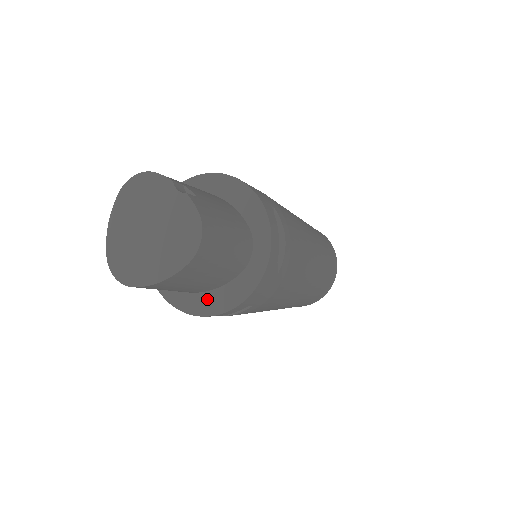
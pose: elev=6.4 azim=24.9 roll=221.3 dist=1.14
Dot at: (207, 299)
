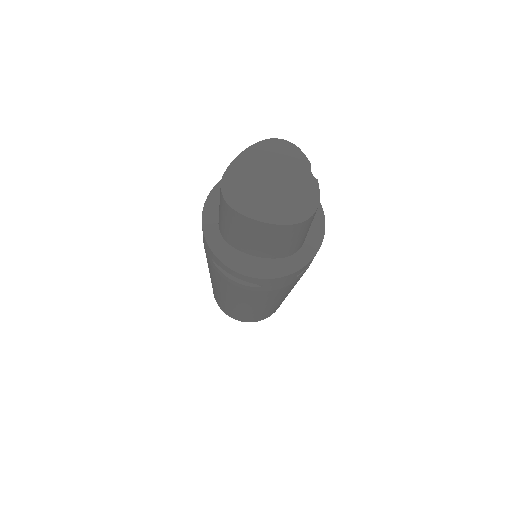
Dot at: (242, 258)
